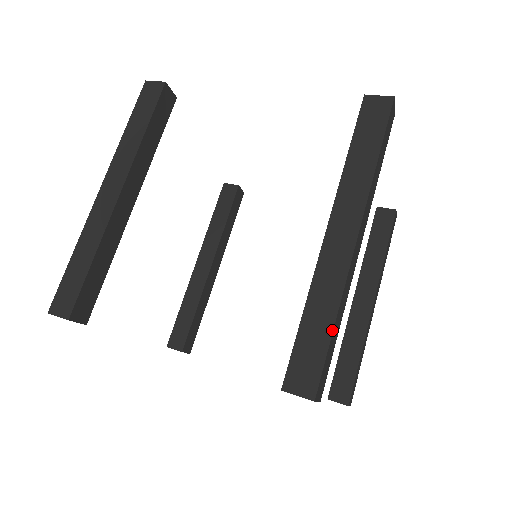
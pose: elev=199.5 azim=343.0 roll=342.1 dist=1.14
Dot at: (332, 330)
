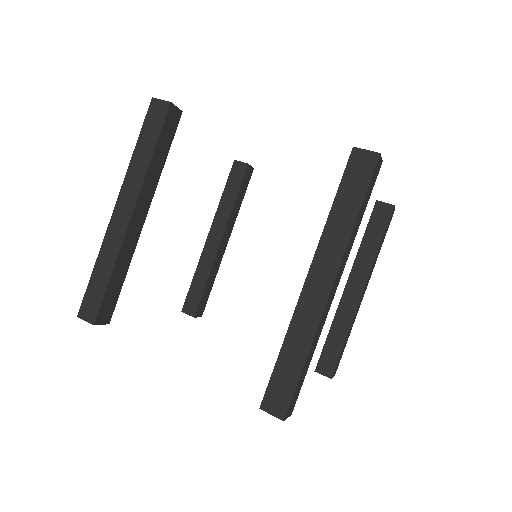
Dot at: (302, 367)
